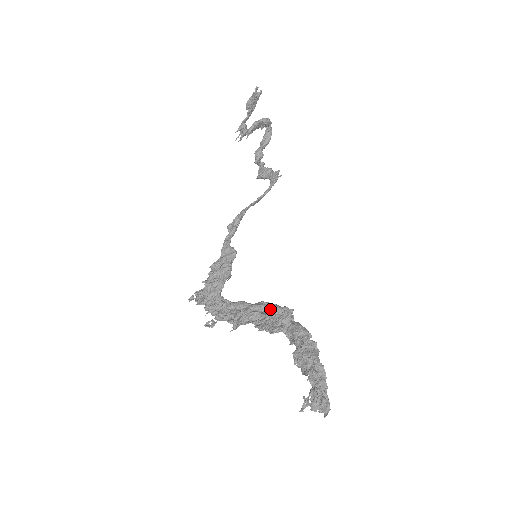
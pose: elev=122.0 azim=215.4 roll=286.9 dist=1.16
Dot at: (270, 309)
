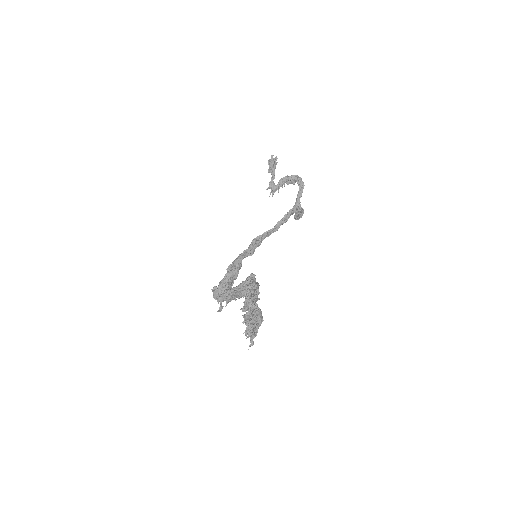
Dot at: occluded
